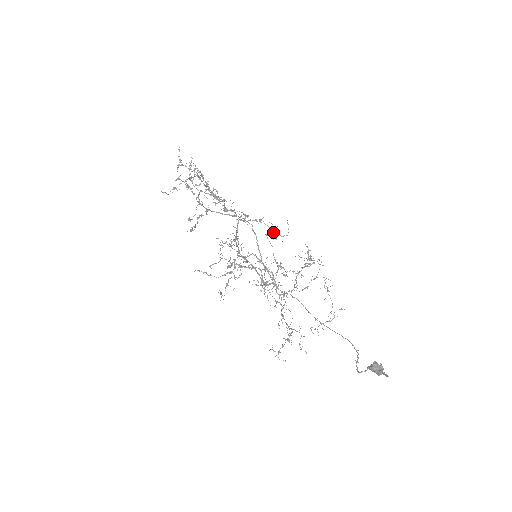
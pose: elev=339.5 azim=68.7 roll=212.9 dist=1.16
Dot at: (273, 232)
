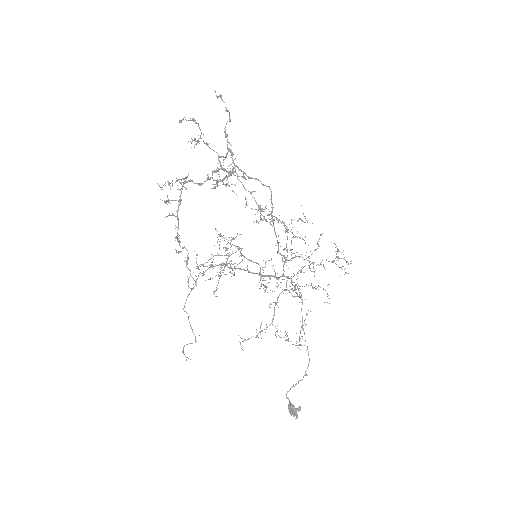
Dot at: occluded
